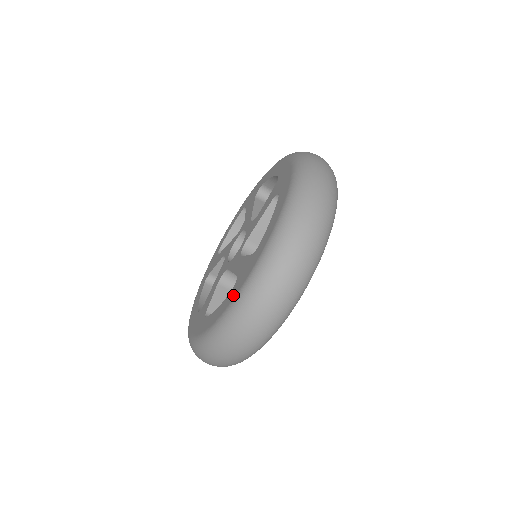
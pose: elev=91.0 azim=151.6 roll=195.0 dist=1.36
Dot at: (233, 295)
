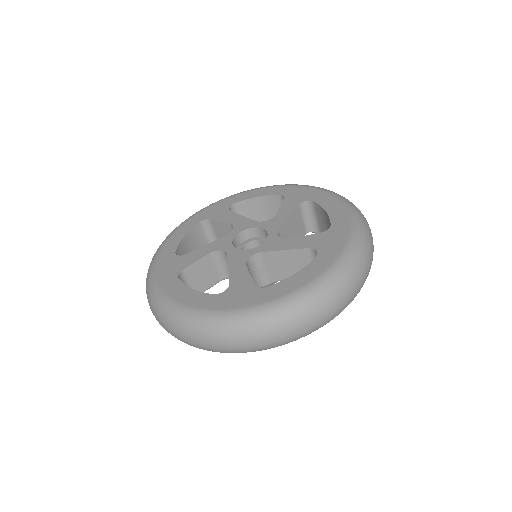
Dot at: (214, 305)
